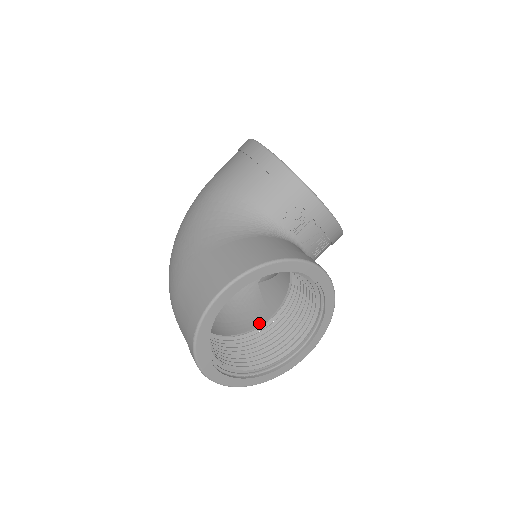
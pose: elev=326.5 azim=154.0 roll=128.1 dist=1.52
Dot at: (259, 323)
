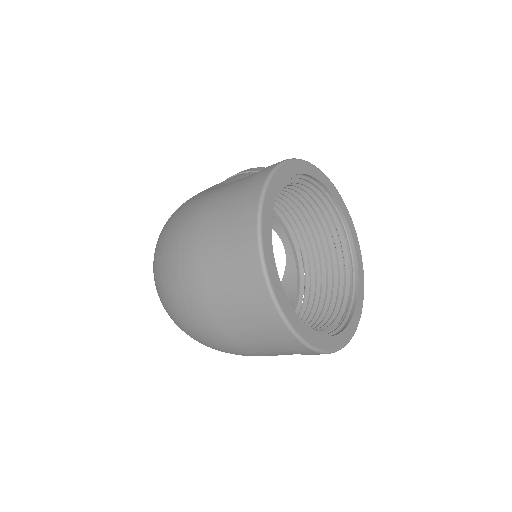
Dot at: occluded
